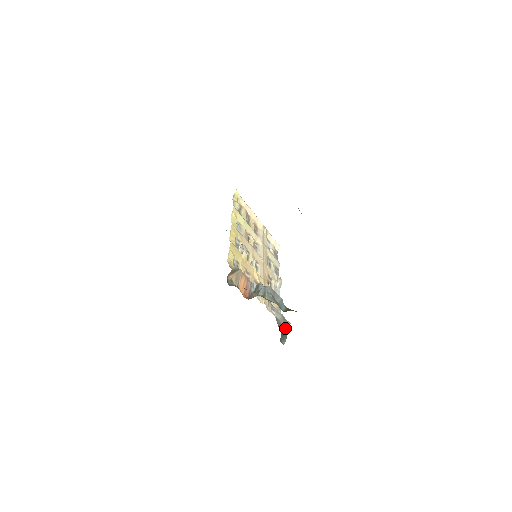
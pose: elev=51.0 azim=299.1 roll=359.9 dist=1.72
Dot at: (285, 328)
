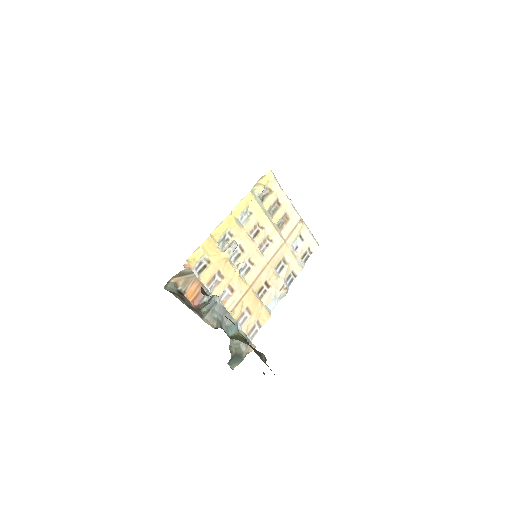
Dot at: (245, 350)
